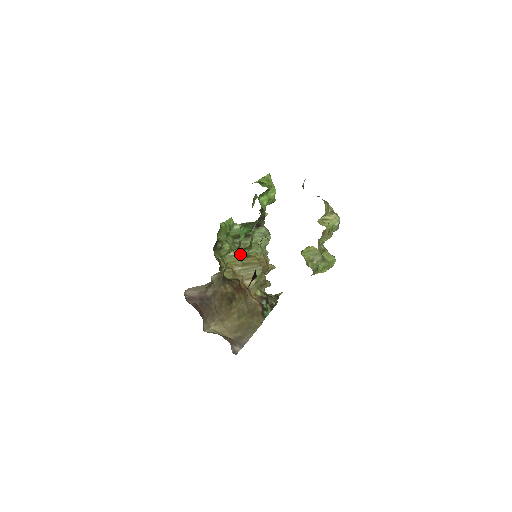
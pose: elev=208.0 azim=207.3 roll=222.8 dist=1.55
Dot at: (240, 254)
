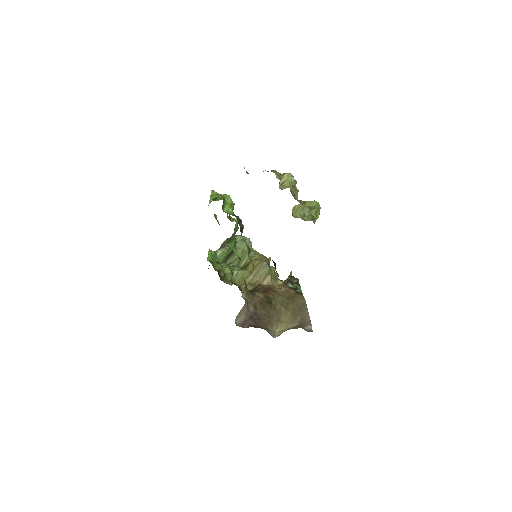
Dot at: (241, 268)
